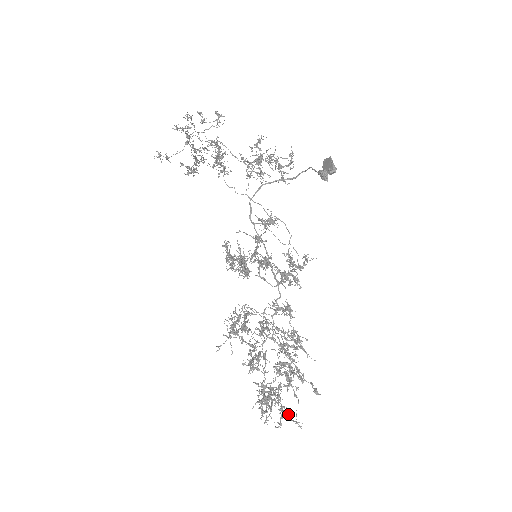
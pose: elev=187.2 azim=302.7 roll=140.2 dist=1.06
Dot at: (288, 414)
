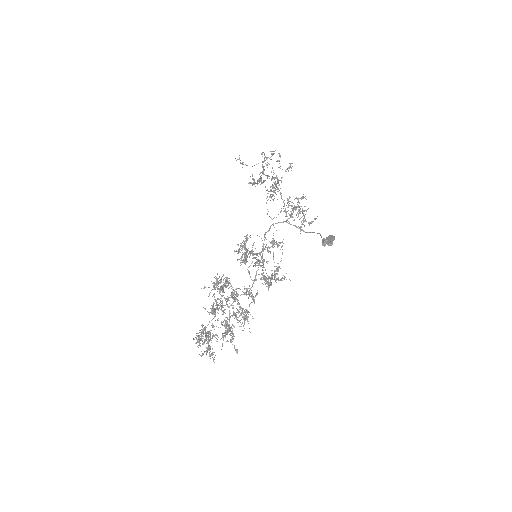
Dot at: occluded
